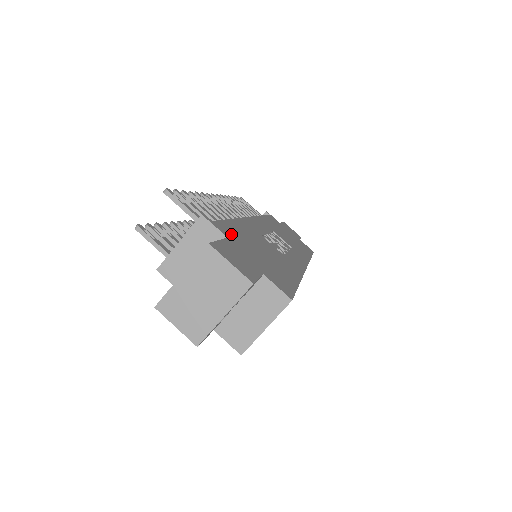
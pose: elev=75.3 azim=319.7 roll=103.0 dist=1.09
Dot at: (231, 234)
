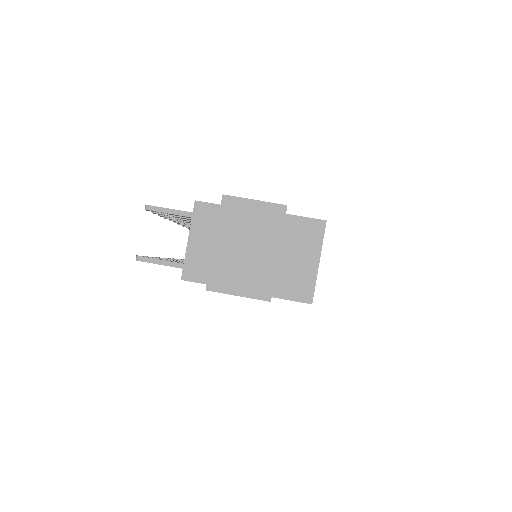
Dot at: occluded
